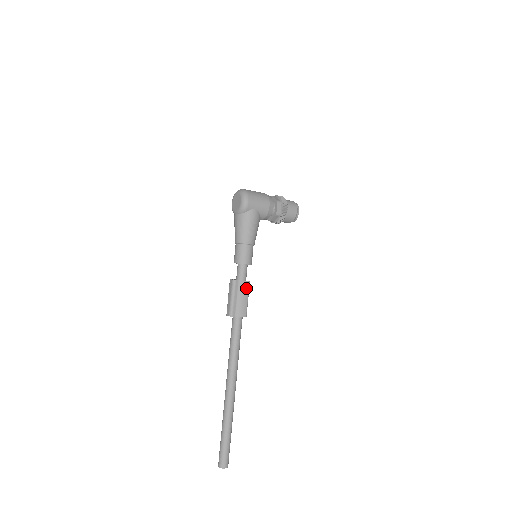
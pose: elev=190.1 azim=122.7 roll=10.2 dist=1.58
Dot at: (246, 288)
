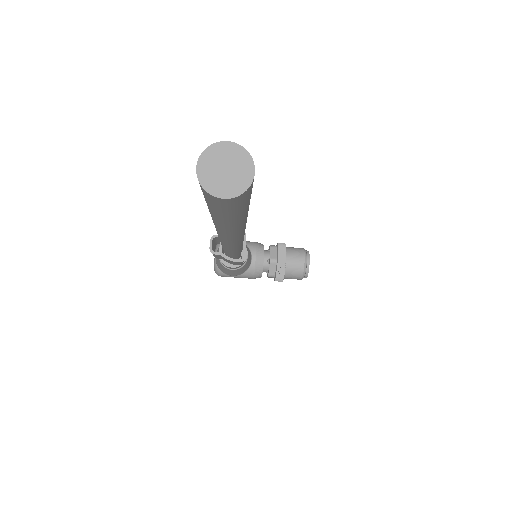
Dot at: occluded
